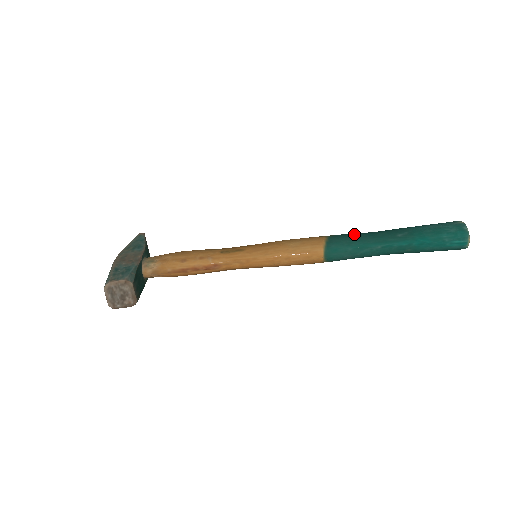
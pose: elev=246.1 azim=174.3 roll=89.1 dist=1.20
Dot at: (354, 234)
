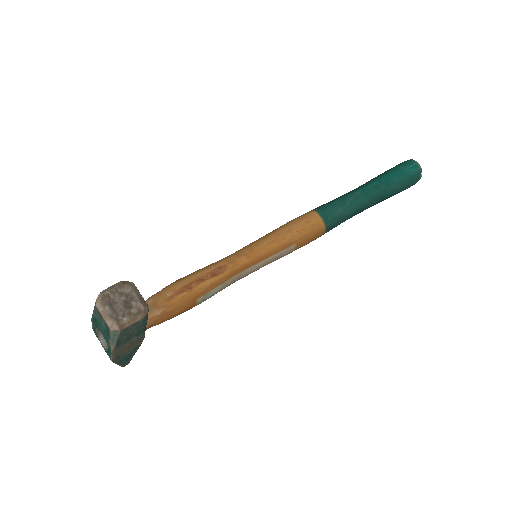
Dot at: occluded
